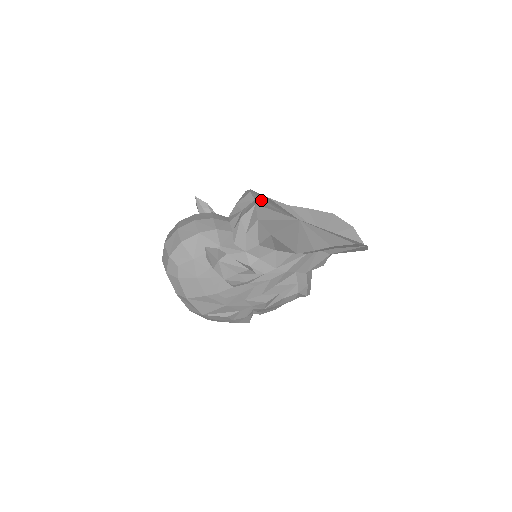
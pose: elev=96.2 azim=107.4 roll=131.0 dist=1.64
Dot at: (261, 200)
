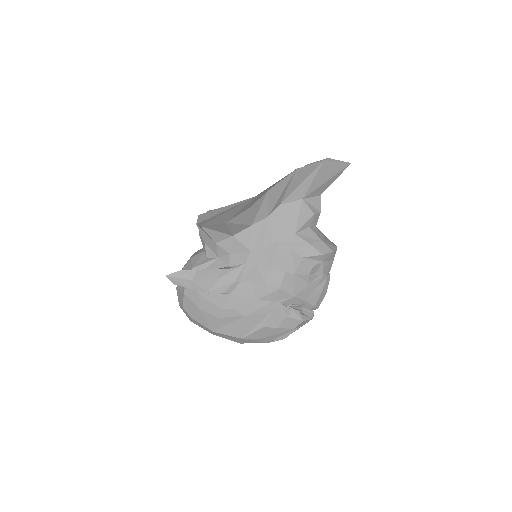
Dot at: occluded
